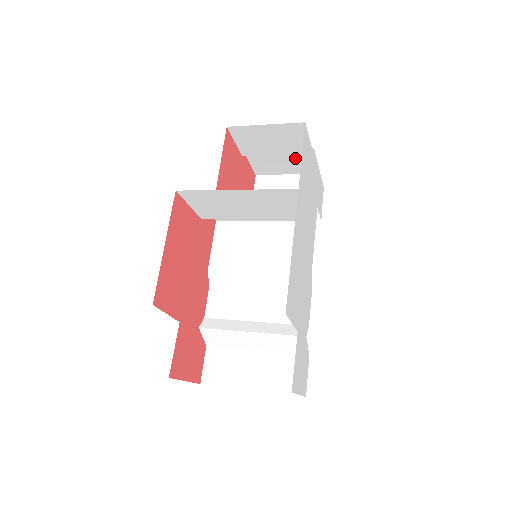
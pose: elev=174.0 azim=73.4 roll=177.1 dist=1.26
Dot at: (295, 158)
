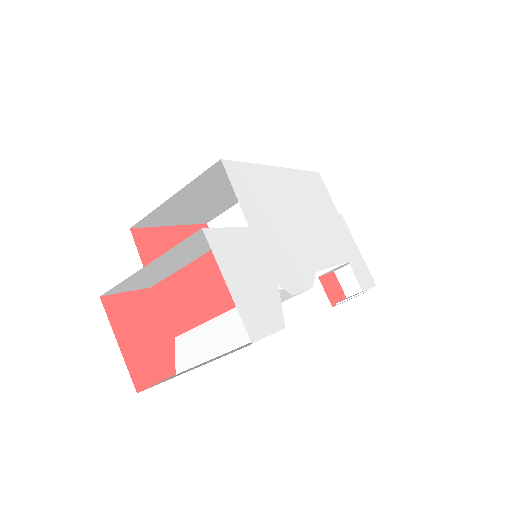
Dot at: occluded
